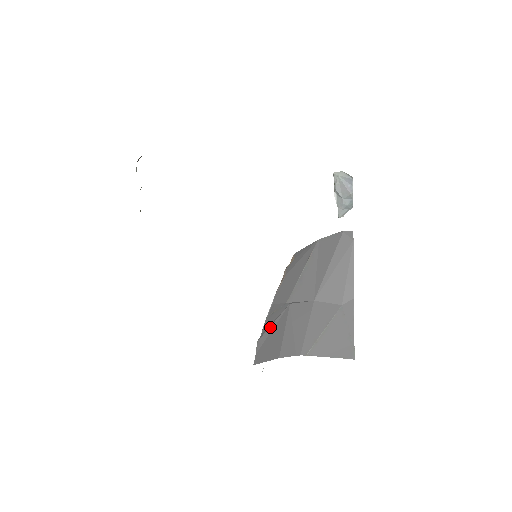
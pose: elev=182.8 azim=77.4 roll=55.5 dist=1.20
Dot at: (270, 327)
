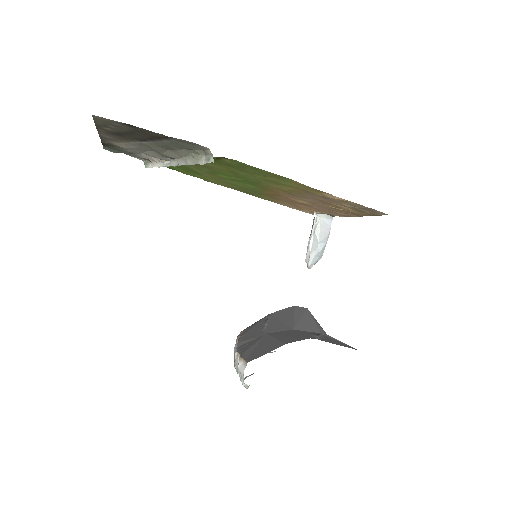
Dot at: (252, 346)
